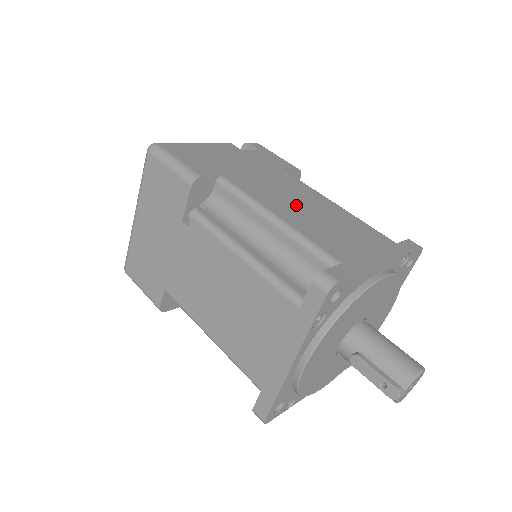
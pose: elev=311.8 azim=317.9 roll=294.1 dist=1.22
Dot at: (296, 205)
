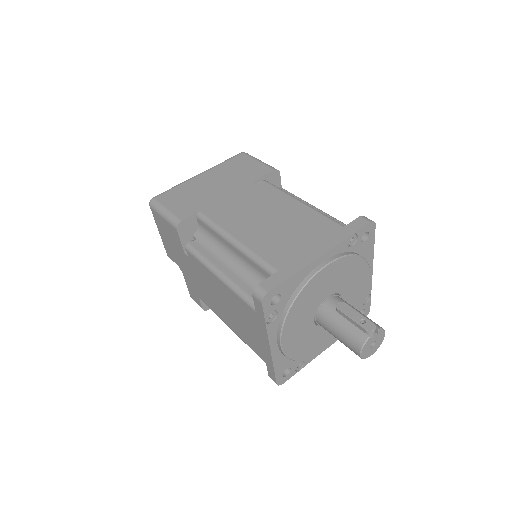
Dot at: occluded
